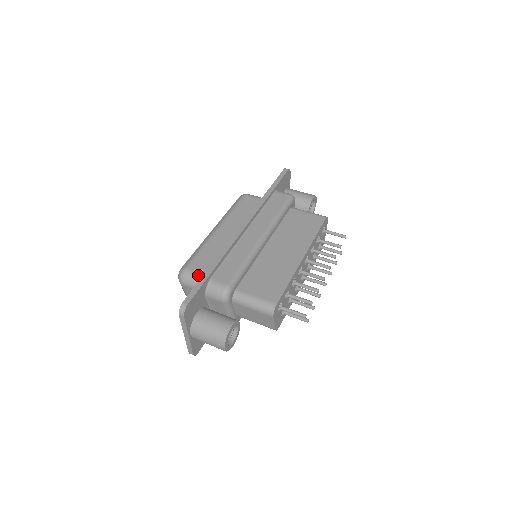
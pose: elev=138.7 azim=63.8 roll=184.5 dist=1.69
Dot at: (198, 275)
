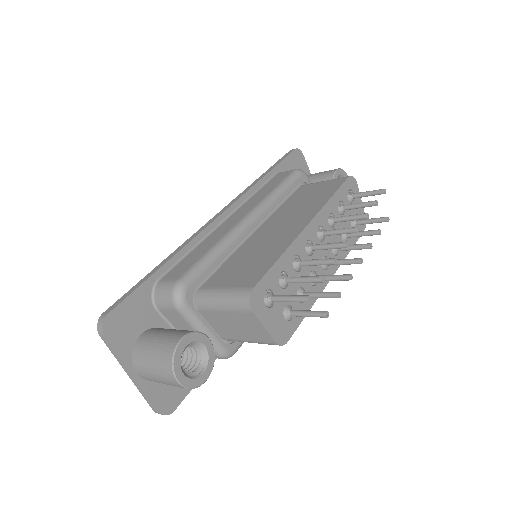
Dot at: occluded
